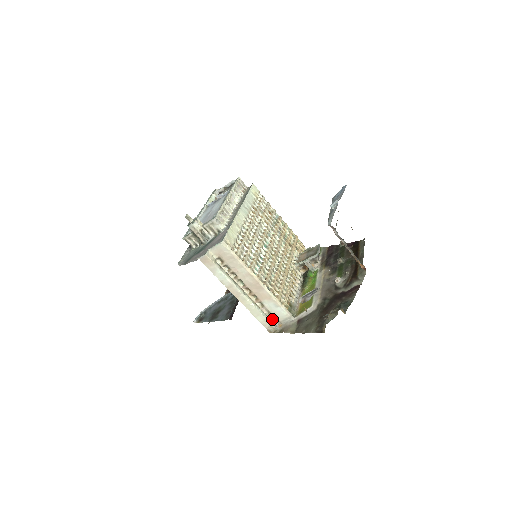
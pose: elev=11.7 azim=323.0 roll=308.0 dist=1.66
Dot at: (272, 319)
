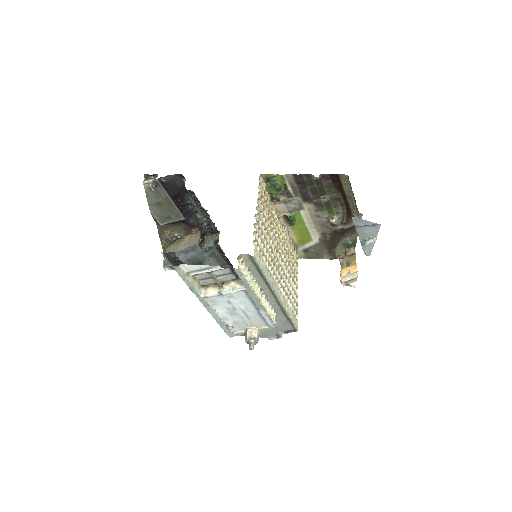
Dot at: occluded
